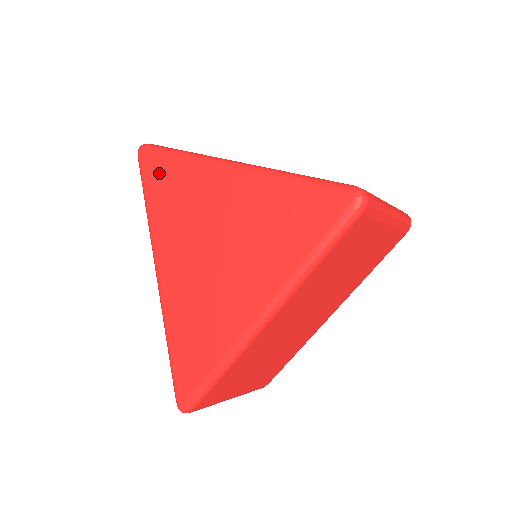
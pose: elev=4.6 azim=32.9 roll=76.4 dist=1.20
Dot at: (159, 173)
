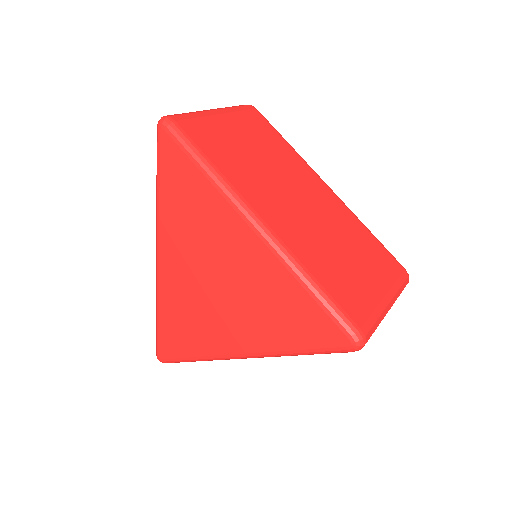
Dot at: (178, 172)
